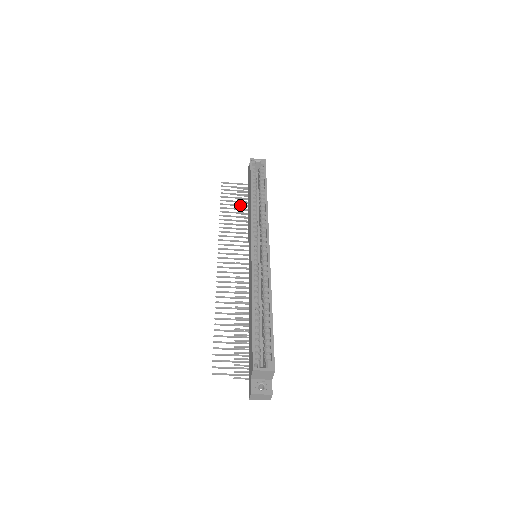
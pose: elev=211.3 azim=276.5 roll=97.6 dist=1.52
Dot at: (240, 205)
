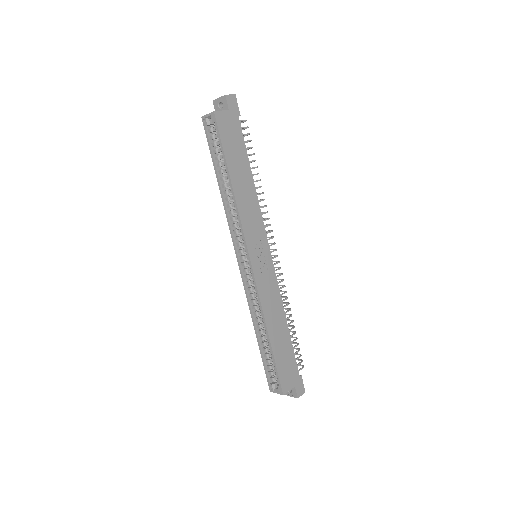
Dot at: occluded
